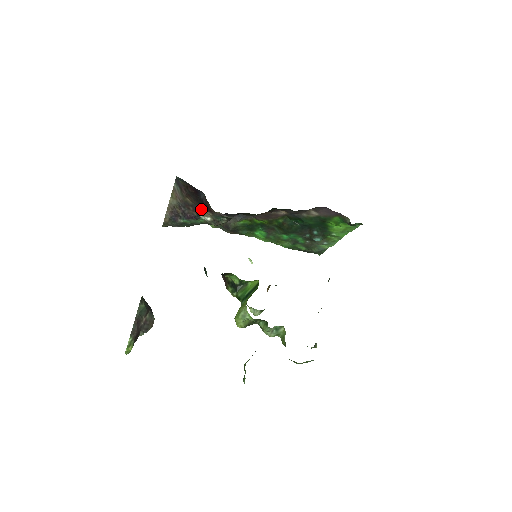
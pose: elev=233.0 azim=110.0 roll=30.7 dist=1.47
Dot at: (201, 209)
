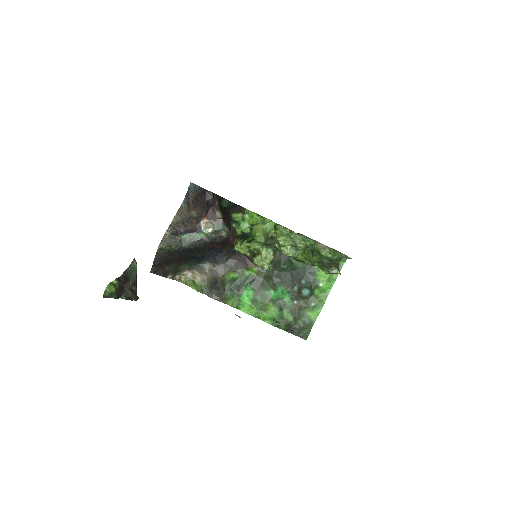
Dot at: (205, 218)
